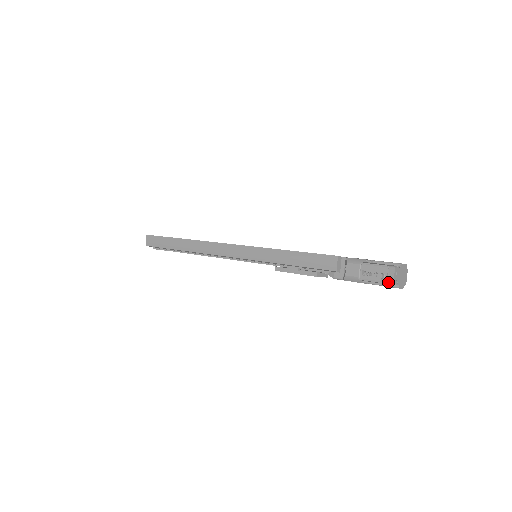
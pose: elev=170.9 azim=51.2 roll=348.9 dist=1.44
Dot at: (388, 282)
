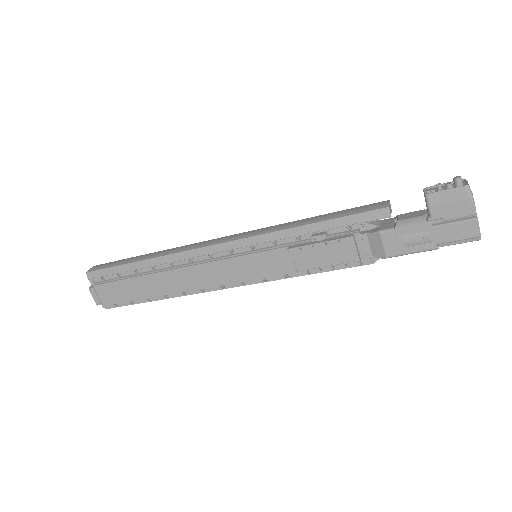
Dot at: (468, 187)
